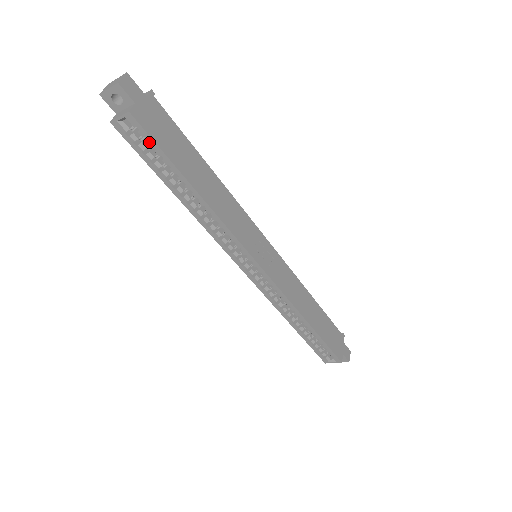
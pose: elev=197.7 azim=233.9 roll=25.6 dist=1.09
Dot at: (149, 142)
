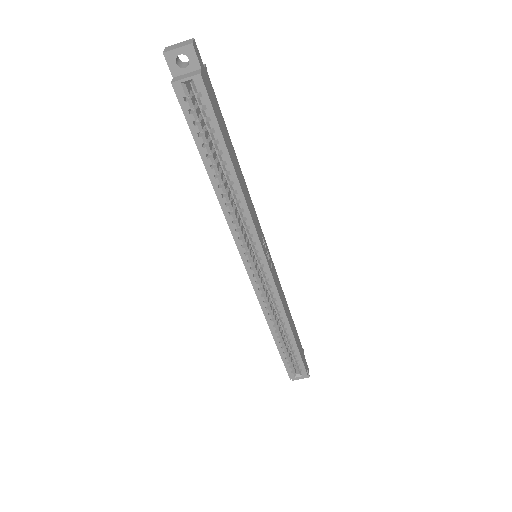
Dot at: (207, 111)
